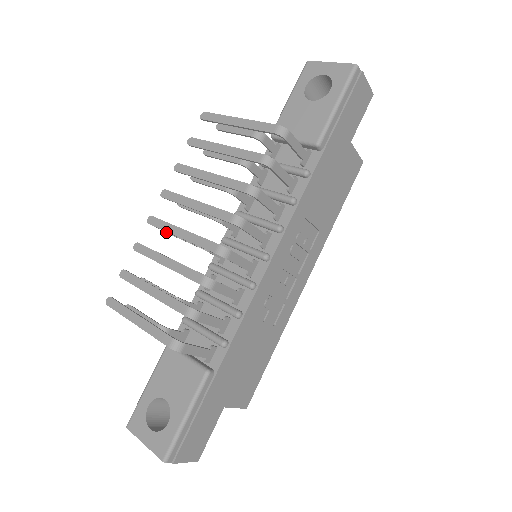
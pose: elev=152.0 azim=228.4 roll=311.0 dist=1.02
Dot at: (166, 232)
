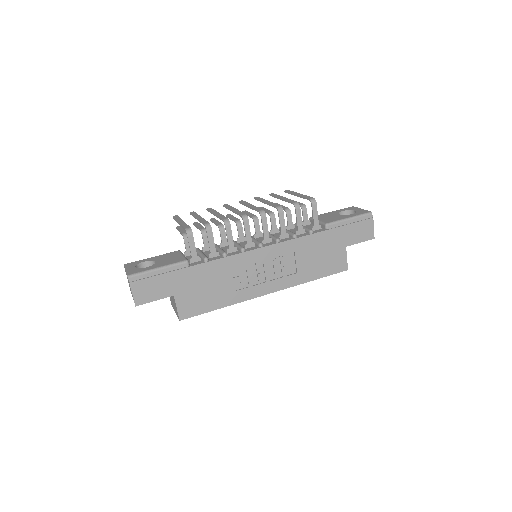
Dot at: (226, 215)
